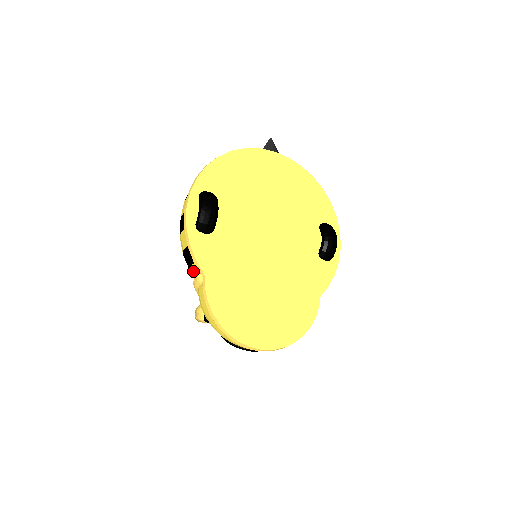
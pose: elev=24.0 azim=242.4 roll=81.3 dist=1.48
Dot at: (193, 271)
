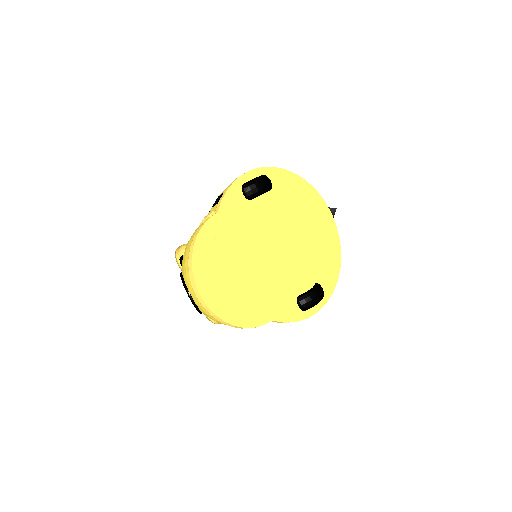
Dot at: (211, 211)
